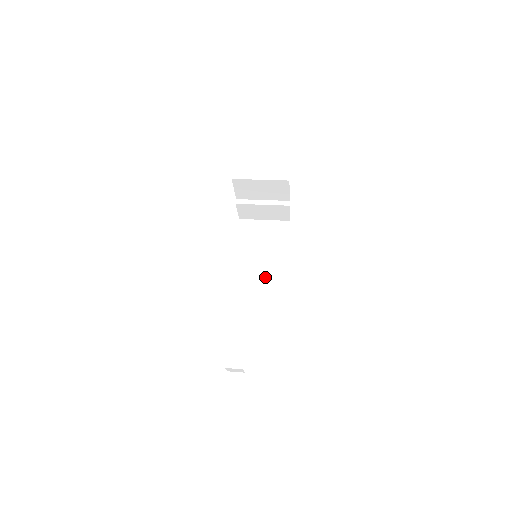
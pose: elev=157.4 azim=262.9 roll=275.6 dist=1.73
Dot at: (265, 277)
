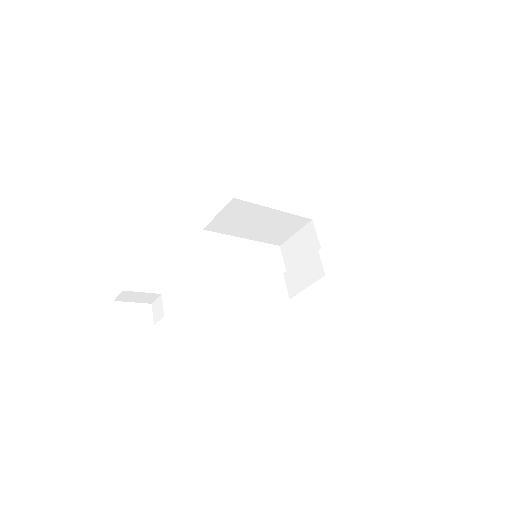
Dot at: occluded
